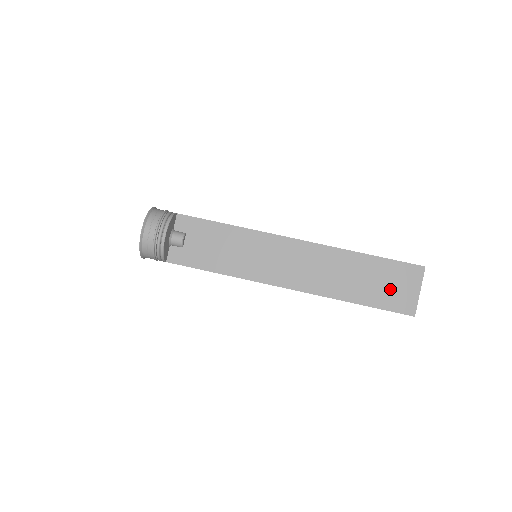
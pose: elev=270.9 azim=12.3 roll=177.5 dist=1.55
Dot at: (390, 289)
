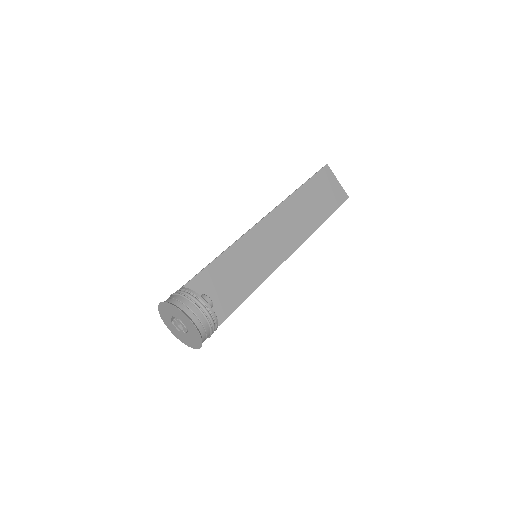
Dot at: (328, 195)
